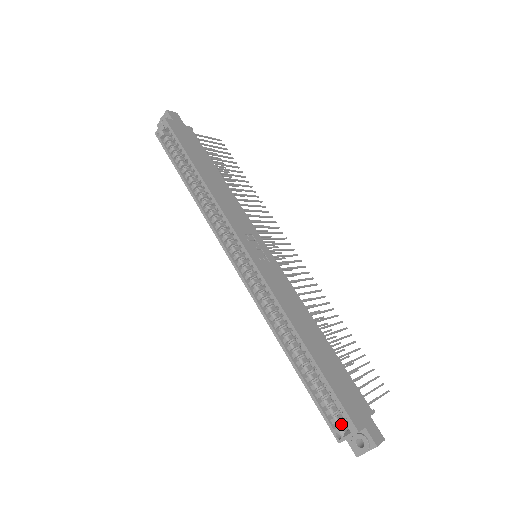
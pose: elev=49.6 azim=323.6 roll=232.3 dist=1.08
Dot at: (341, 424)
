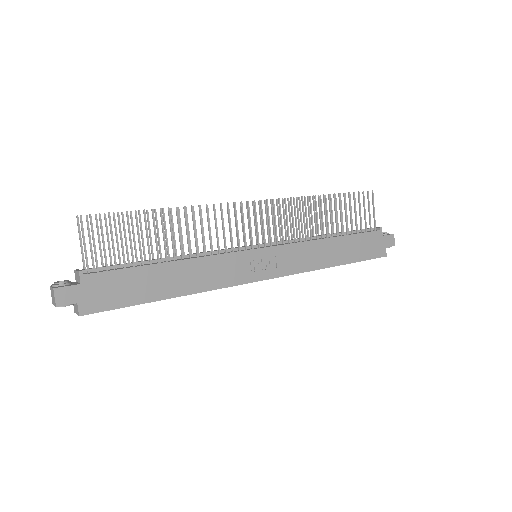
Dot at: occluded
